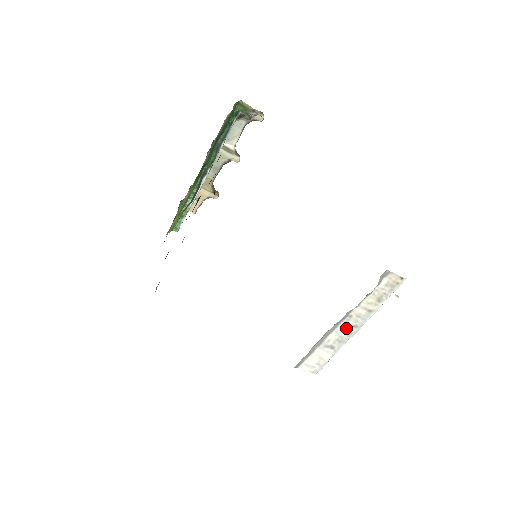
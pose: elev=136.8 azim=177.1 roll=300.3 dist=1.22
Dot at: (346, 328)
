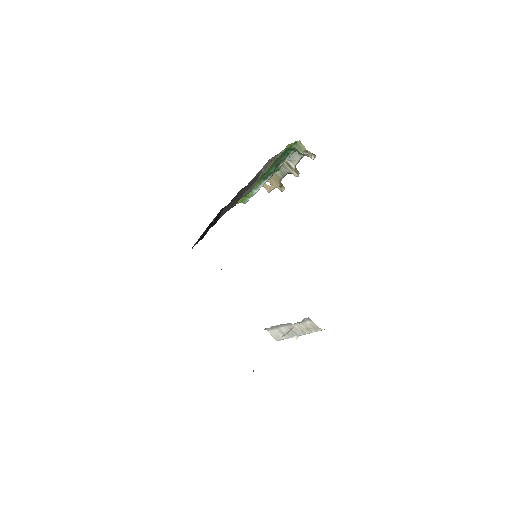
Dot at: occluded
